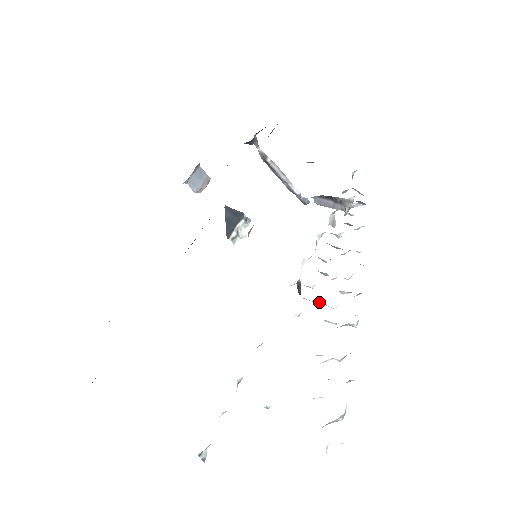
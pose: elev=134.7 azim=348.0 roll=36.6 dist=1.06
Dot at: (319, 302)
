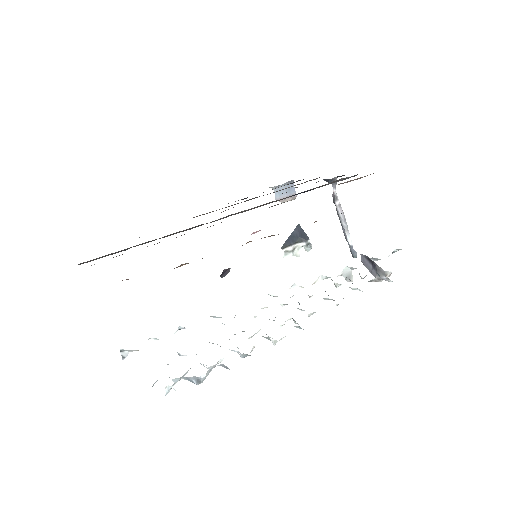
Dot at: occluded
